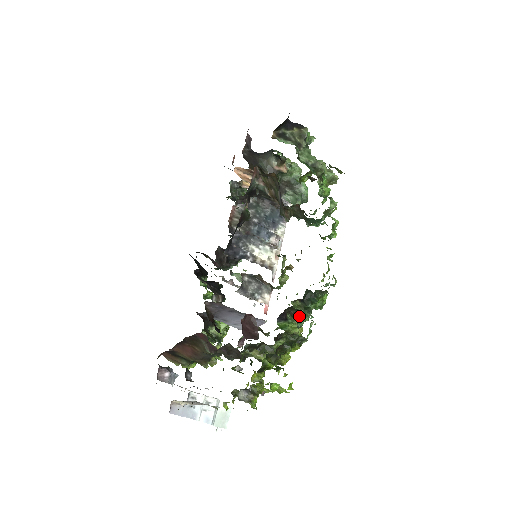
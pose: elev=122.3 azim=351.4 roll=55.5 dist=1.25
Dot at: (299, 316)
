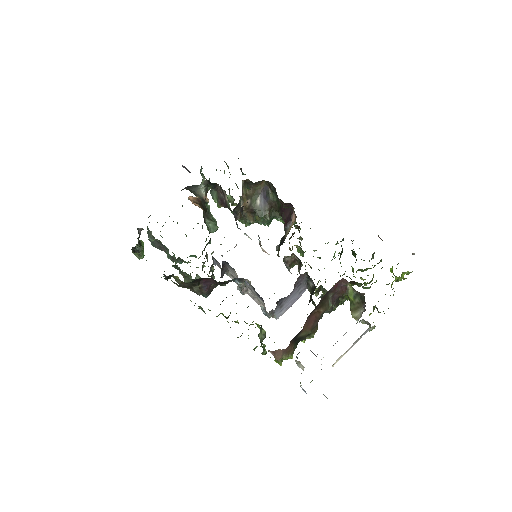
Dot at: occluded
